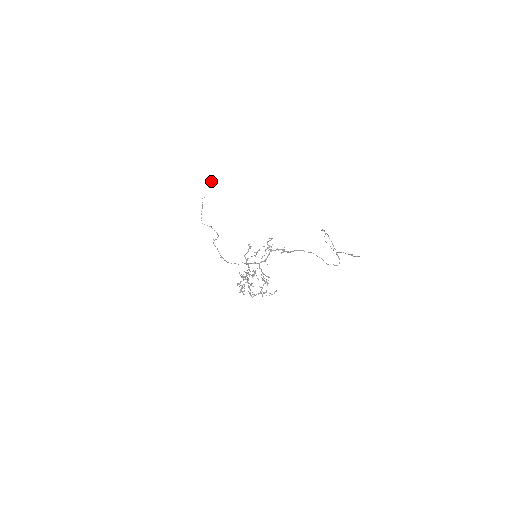
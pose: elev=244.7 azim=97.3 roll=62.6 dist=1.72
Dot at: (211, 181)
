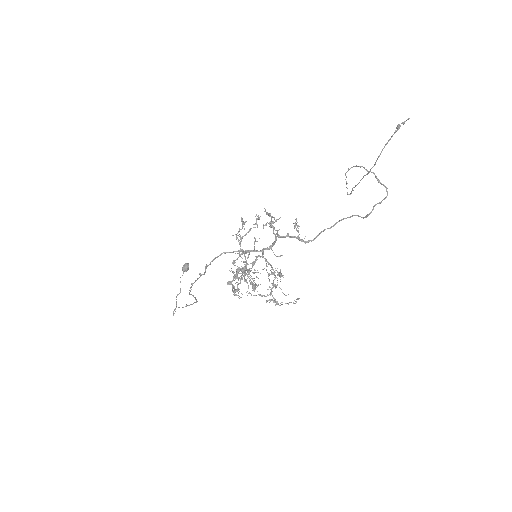
Dot at: occluded
